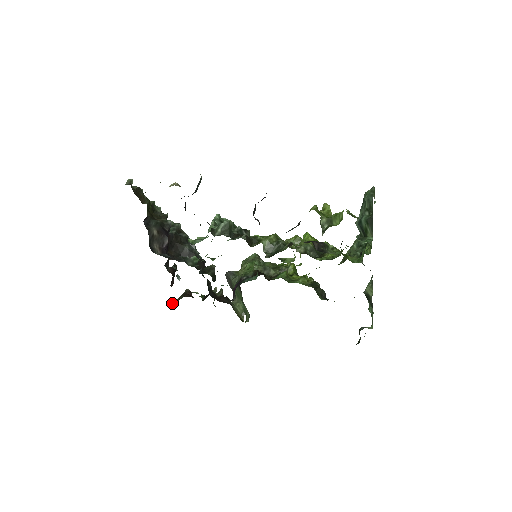
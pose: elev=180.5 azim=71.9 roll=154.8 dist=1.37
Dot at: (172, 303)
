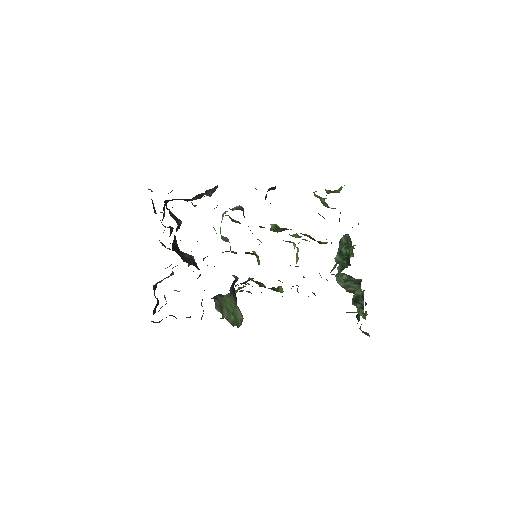
Dot at: (154, 322)
